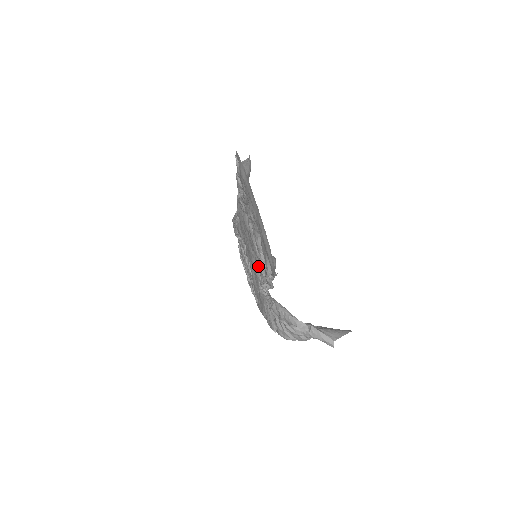
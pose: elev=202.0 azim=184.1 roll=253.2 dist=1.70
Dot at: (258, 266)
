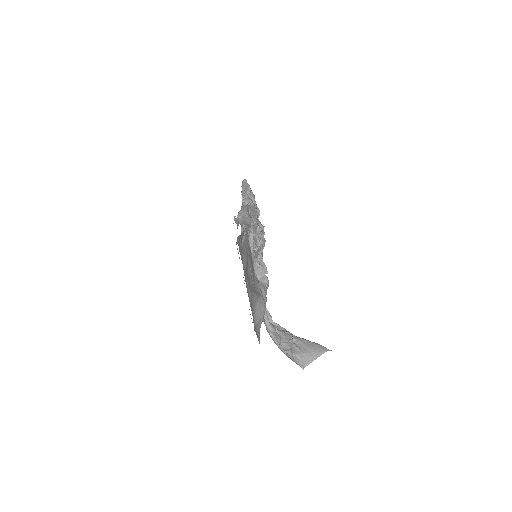
Dot at: occluded
